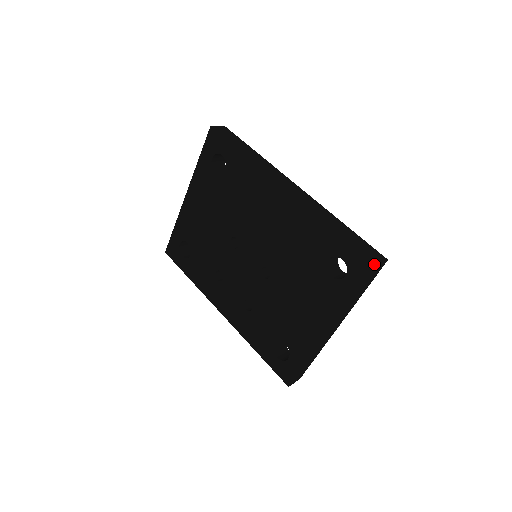
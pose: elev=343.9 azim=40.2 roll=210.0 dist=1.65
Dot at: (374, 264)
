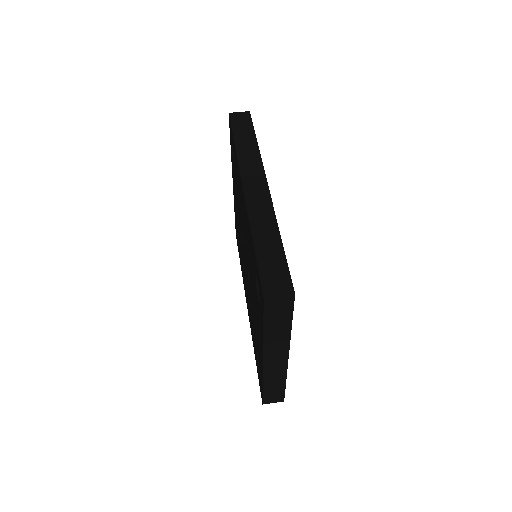
Dot at: (263, 295)
